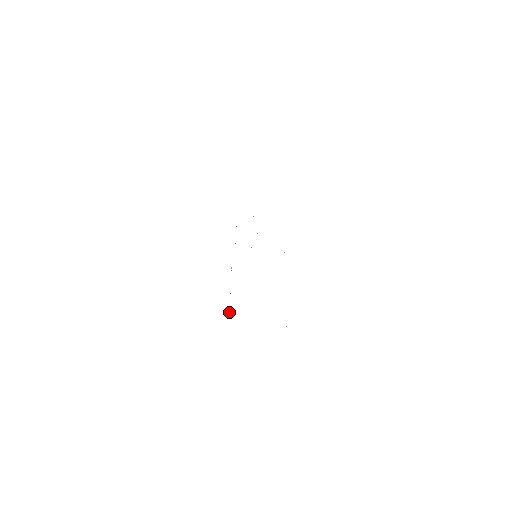
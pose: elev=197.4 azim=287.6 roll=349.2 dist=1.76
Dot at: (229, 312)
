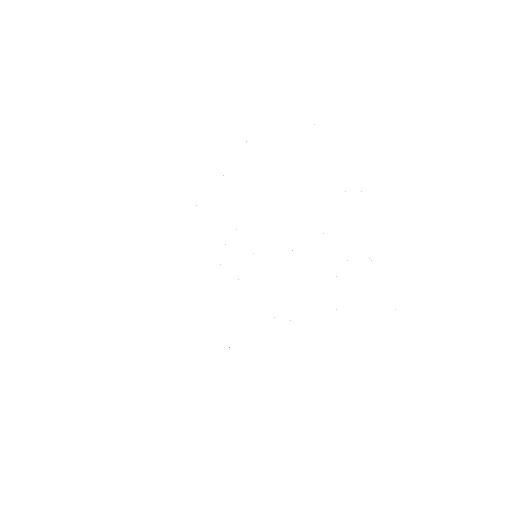
Dot at: occluded
